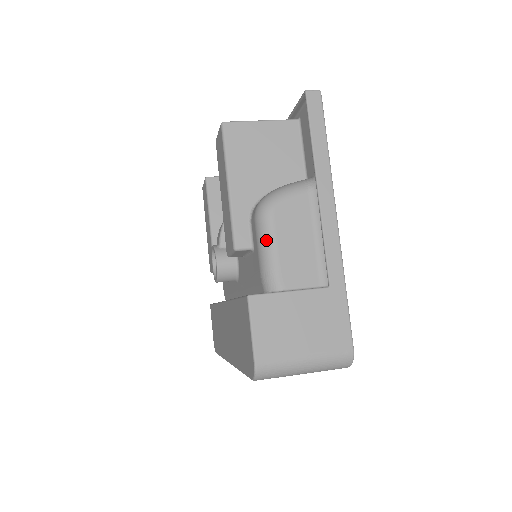
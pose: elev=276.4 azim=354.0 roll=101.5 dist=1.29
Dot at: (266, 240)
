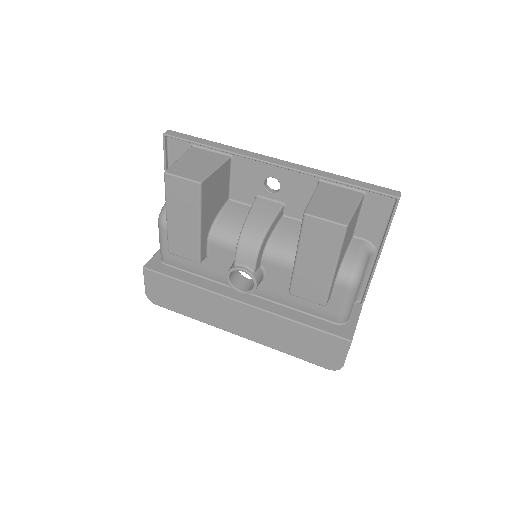
Dot at: (352, 300)
